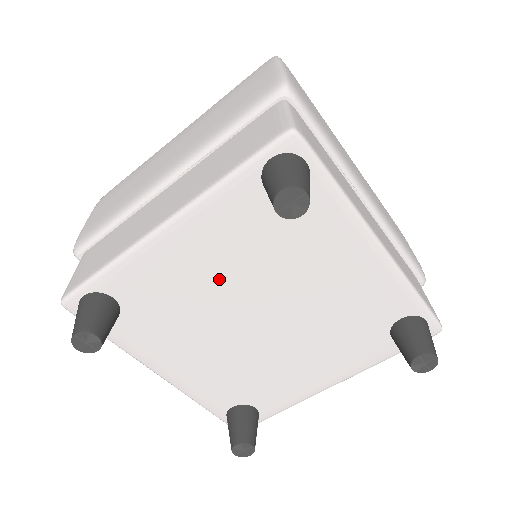
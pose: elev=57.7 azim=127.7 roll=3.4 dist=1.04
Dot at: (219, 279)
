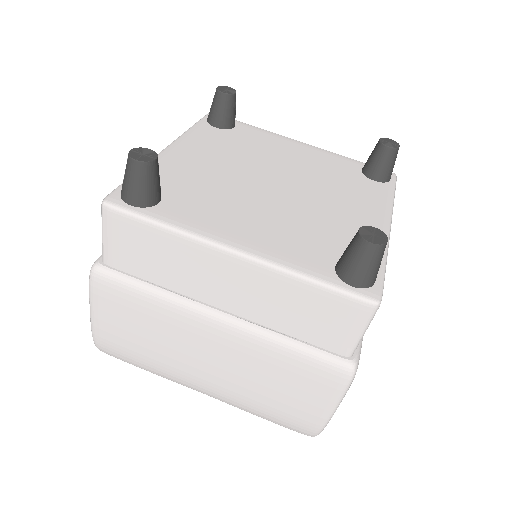
Dot at: (290, 162)
